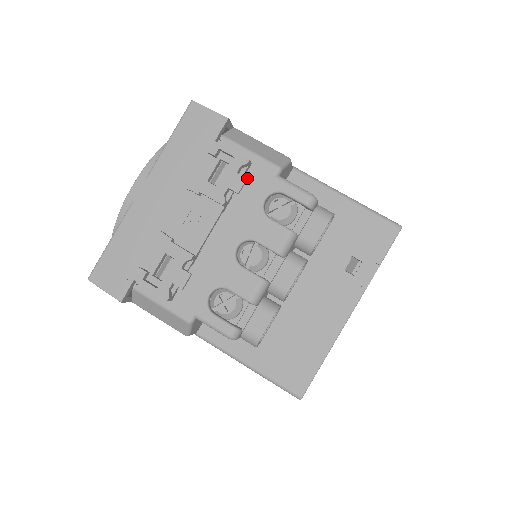
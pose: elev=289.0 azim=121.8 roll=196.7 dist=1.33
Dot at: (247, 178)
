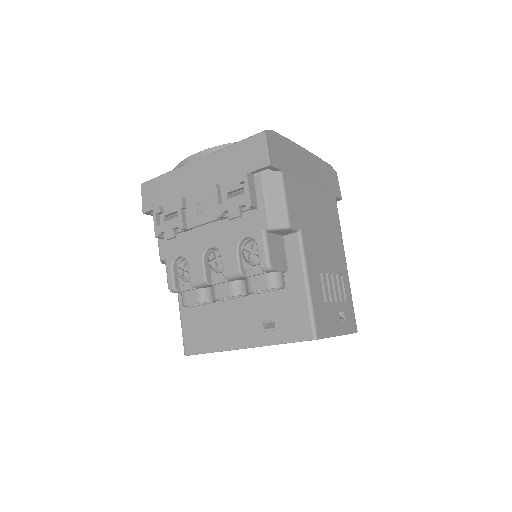
Dot at: (249, 214)
